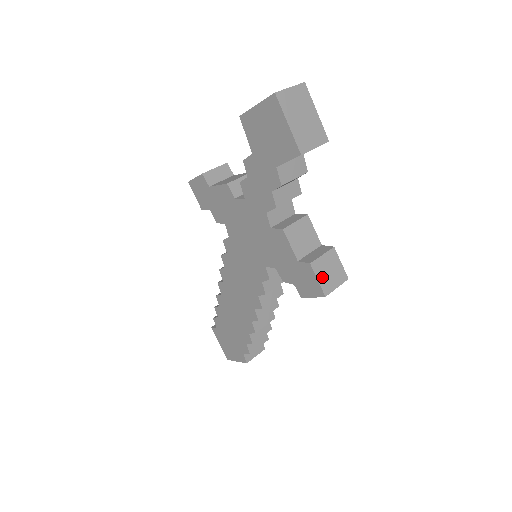
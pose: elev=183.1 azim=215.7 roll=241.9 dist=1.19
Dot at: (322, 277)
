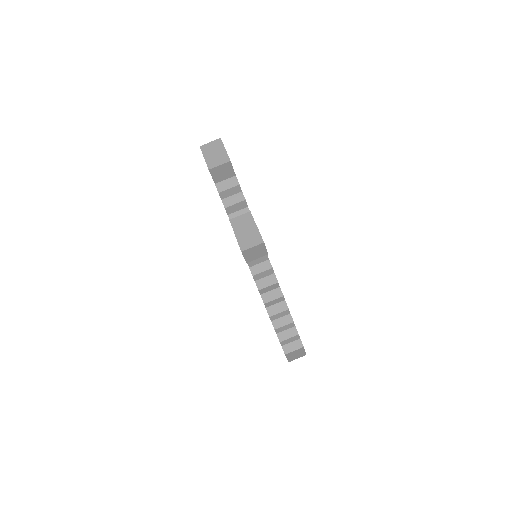
Dot at: (242, 241)
